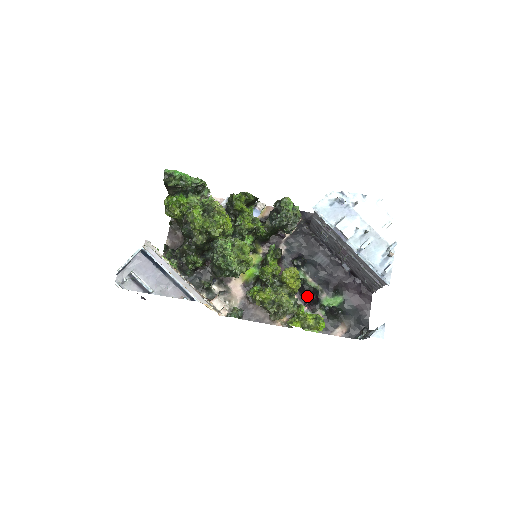
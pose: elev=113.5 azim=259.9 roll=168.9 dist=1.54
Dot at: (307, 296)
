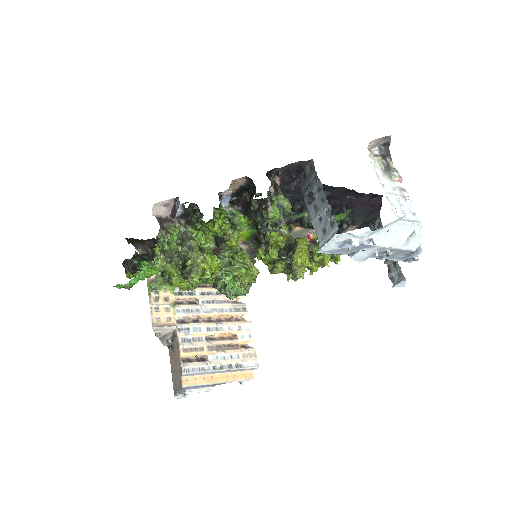
Dot at: occluded
